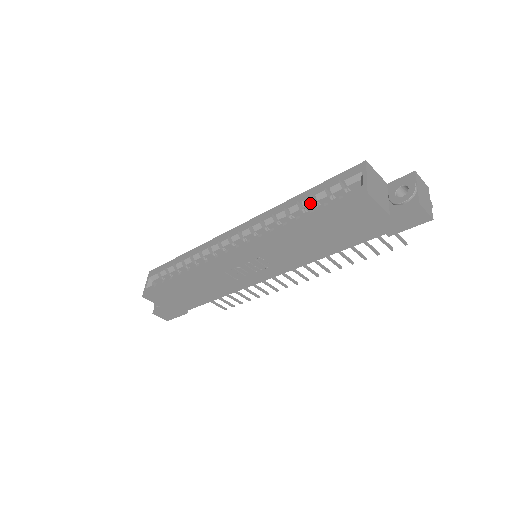
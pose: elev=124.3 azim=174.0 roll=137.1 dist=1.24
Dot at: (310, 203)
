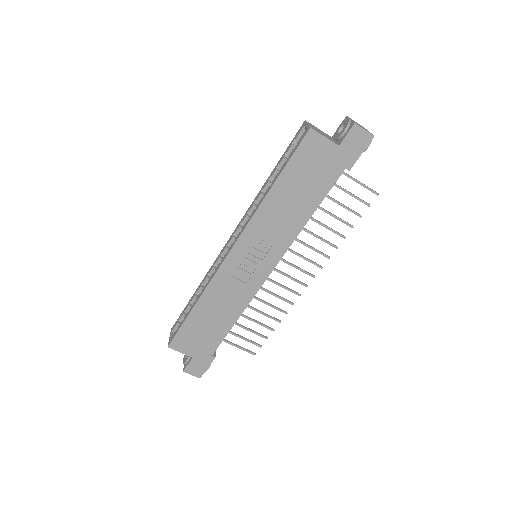
Dot at: occluded
